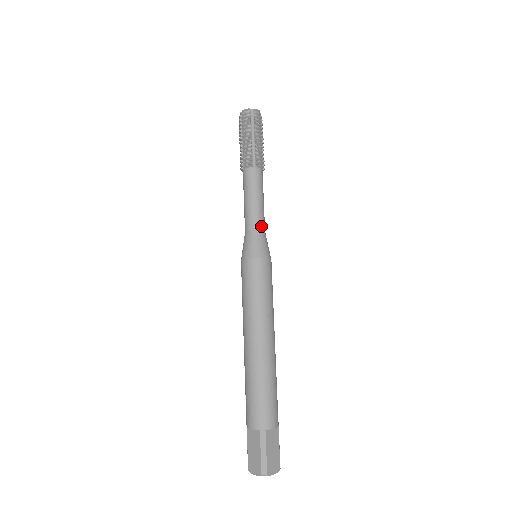
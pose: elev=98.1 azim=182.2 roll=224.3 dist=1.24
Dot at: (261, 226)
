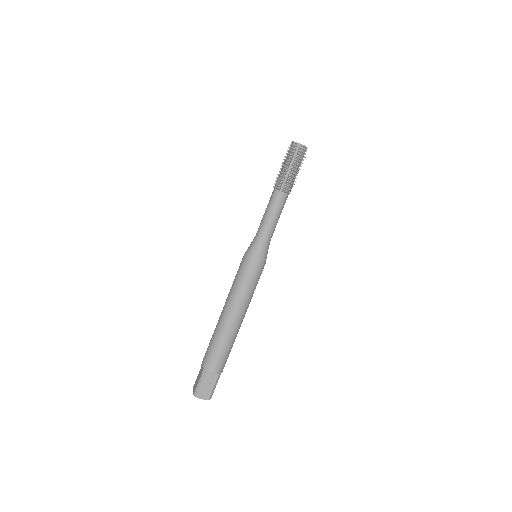
Dot at: occluded
